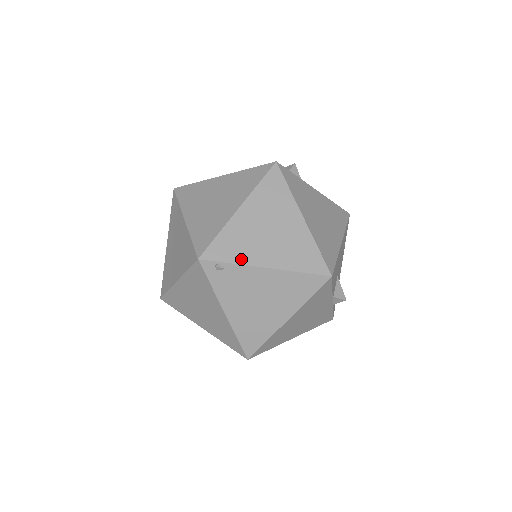
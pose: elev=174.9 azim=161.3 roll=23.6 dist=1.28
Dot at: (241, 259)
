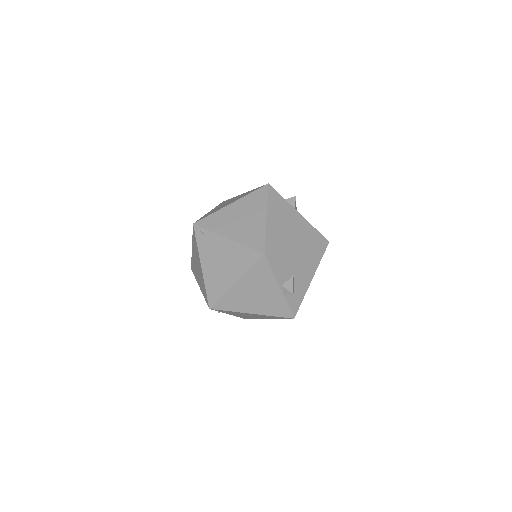
Dot at: (216, 230)
